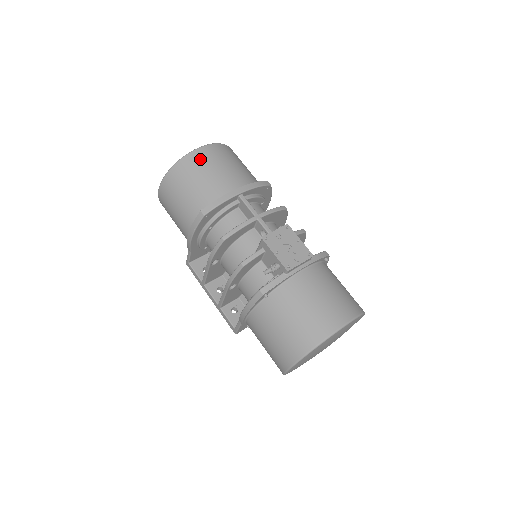
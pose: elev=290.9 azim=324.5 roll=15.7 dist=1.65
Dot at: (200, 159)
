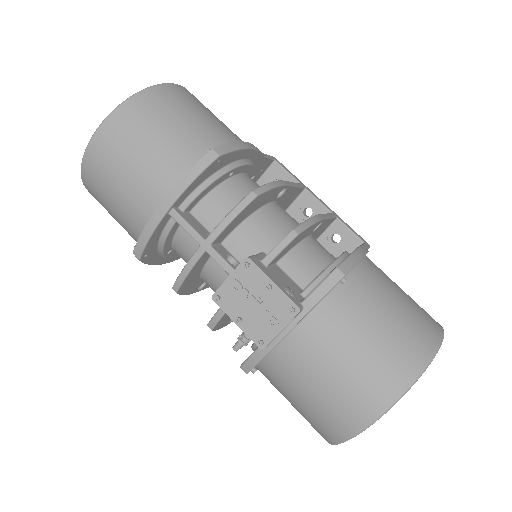
Dot at: (99, 161)
